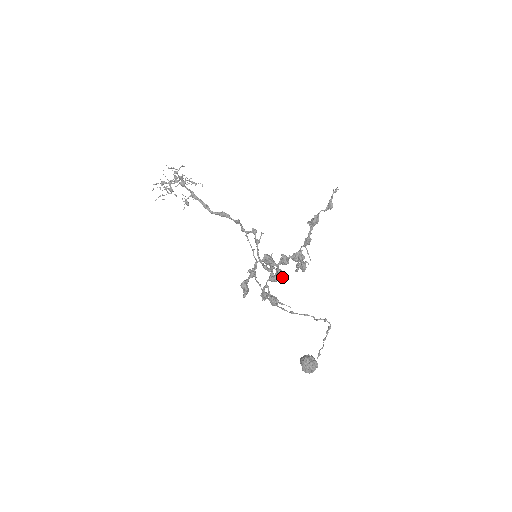
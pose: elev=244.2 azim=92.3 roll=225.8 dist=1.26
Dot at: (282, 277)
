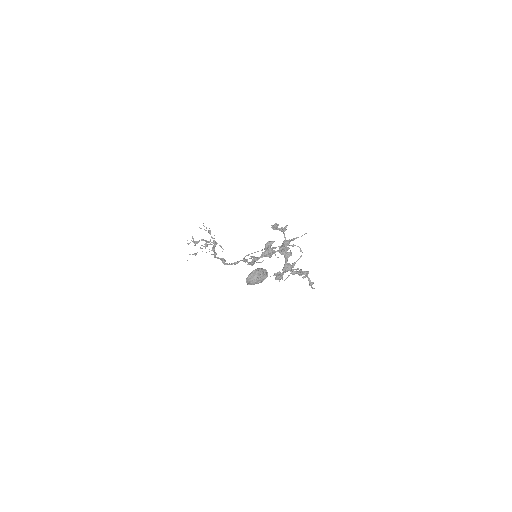
Dot at: (285, 252)
